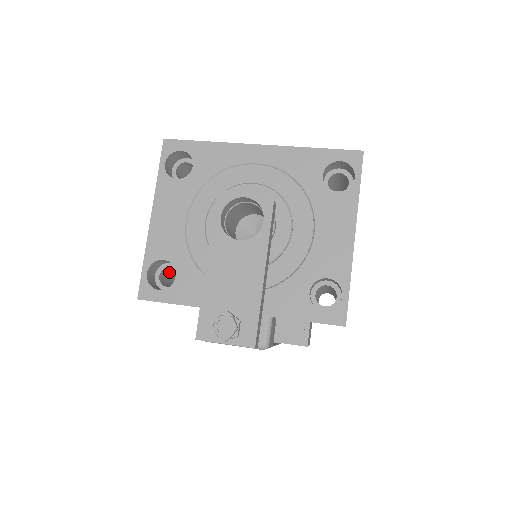
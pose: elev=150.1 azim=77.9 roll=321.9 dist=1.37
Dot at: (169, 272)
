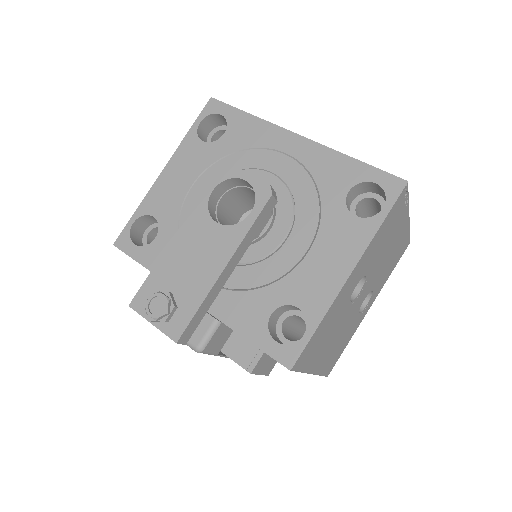
Dot at: occluded
